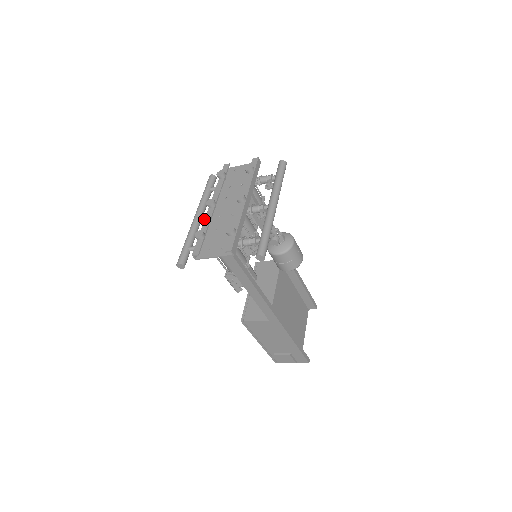
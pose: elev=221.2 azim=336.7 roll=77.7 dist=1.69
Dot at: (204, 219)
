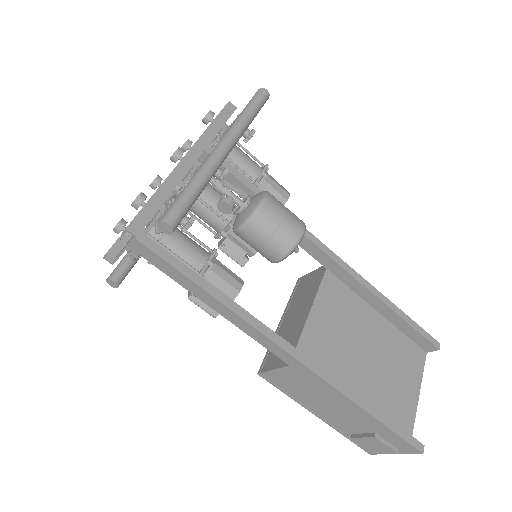
Dot at: occluded
